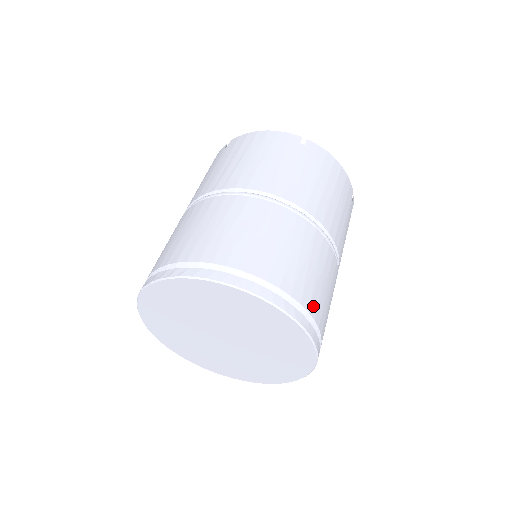
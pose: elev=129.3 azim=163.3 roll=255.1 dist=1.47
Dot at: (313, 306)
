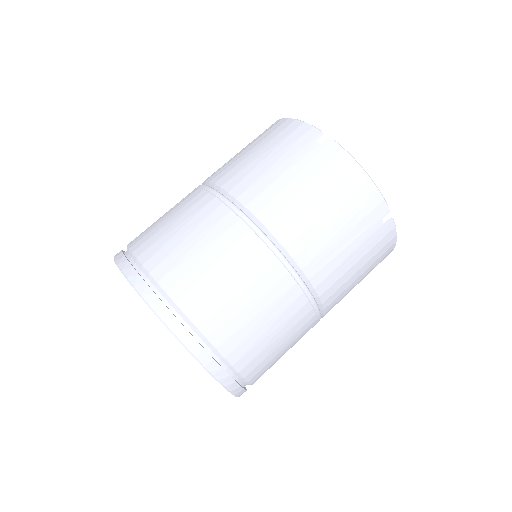
Dot at: (220, 334)
